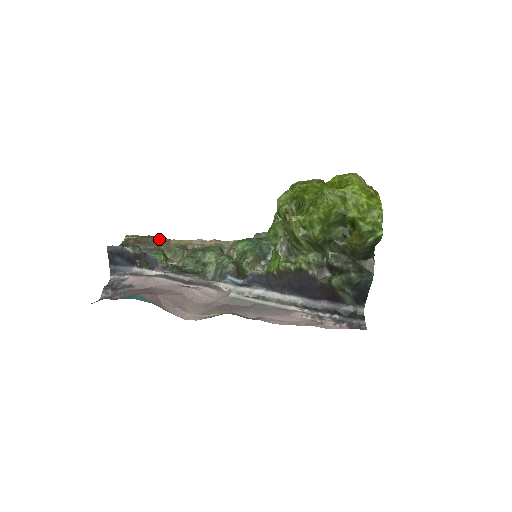
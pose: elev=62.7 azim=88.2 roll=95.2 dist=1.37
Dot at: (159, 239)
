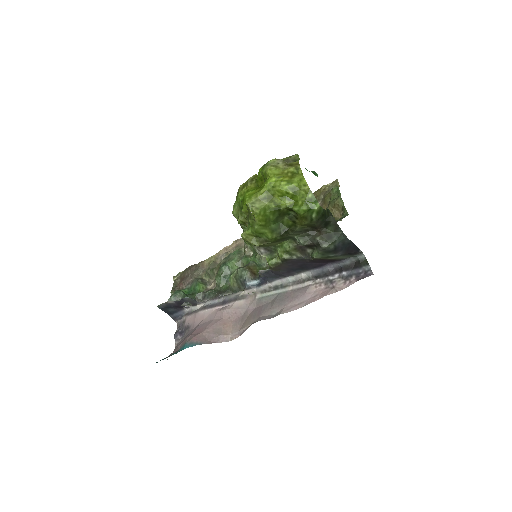
Dot at: (195, 267)
